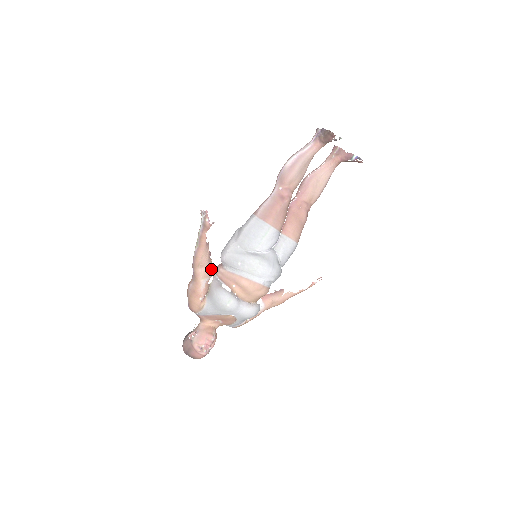
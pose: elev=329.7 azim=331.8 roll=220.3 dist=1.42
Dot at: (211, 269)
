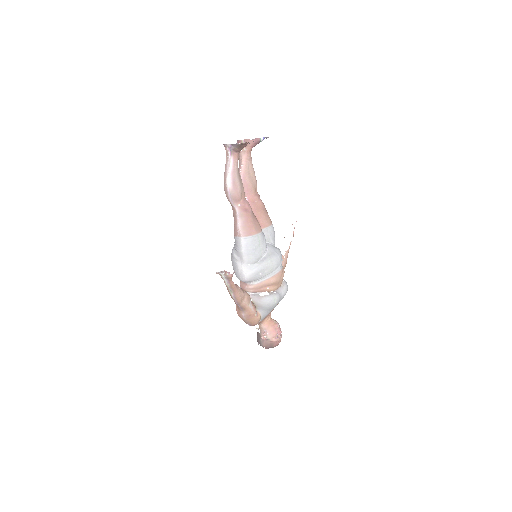
Dot at: (247, 294)
